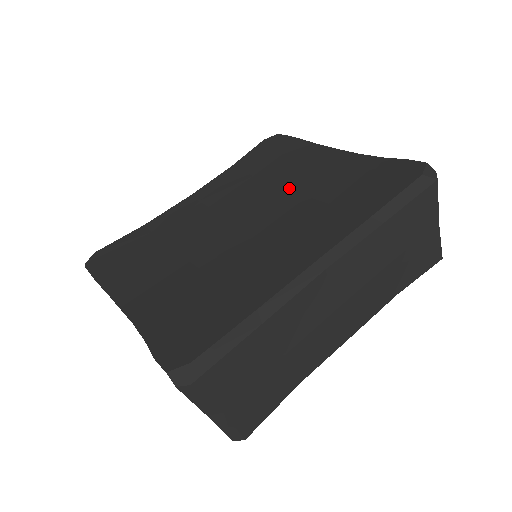
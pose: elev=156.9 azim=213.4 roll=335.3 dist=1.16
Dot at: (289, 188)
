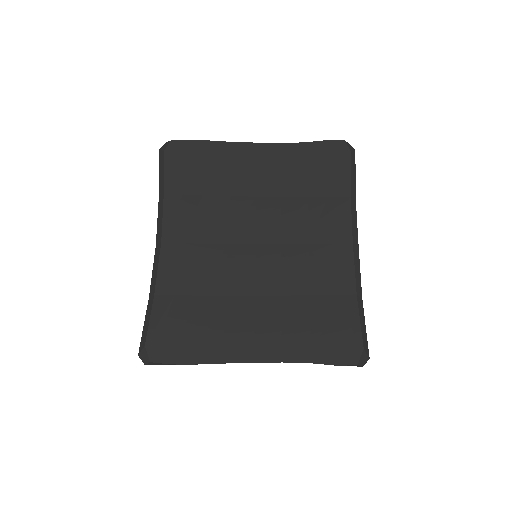
Dot at: (255, 195)
